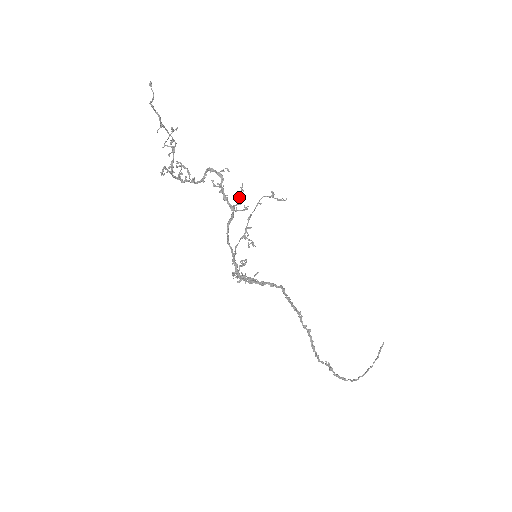
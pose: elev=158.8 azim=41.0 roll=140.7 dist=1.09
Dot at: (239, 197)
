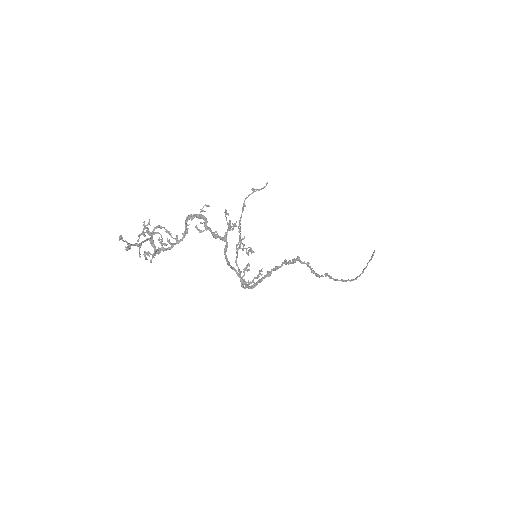
Dot at: (227, 223)
